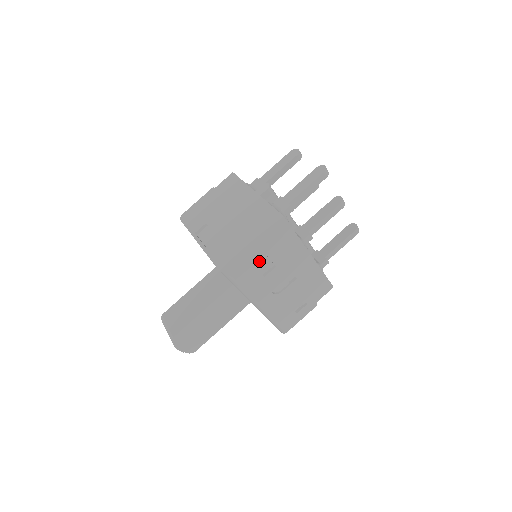
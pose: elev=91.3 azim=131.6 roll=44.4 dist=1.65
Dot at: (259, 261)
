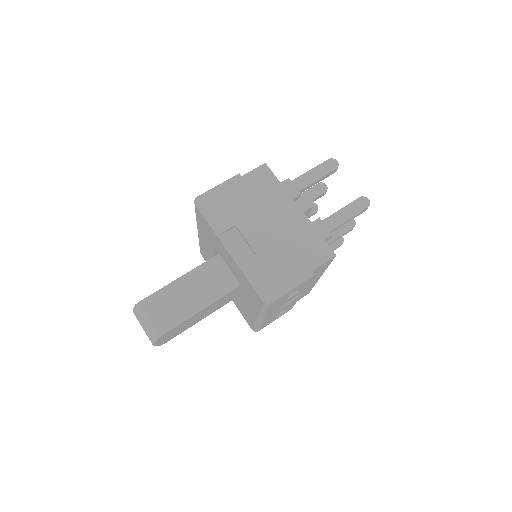
Dot at: occluded
